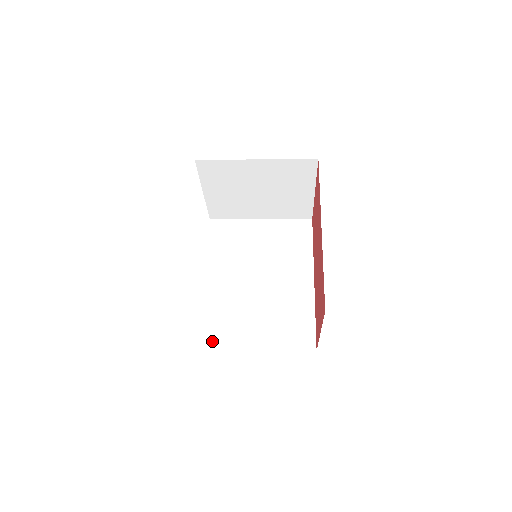
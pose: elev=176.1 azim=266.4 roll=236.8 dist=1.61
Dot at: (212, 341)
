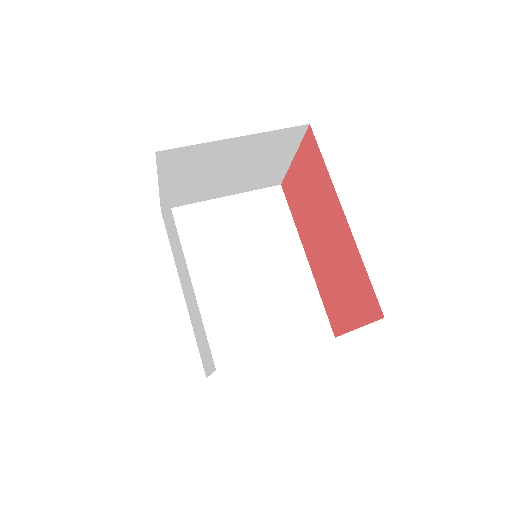
Dot at: (221, 363)
